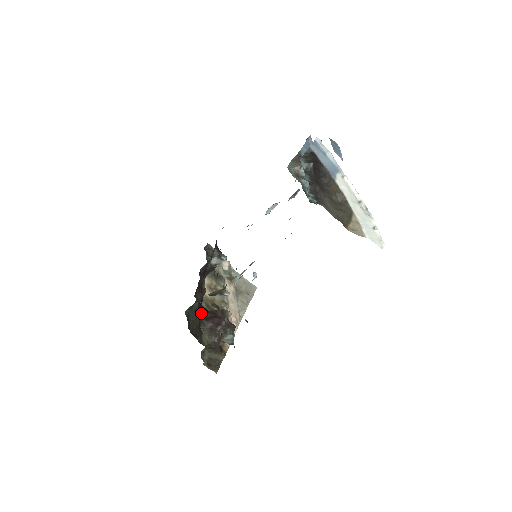
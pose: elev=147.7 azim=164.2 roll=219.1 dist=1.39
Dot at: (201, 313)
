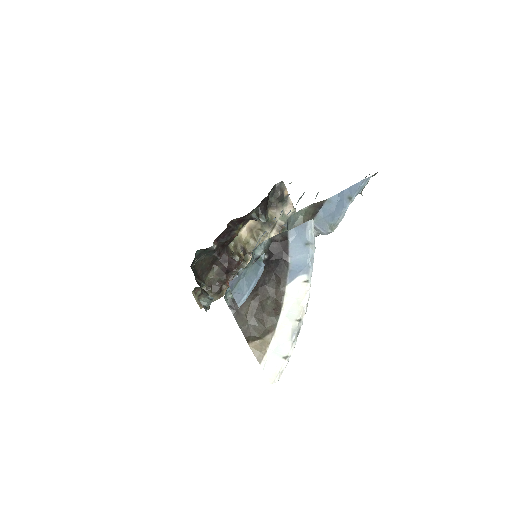
Dot at: (219, 254)
